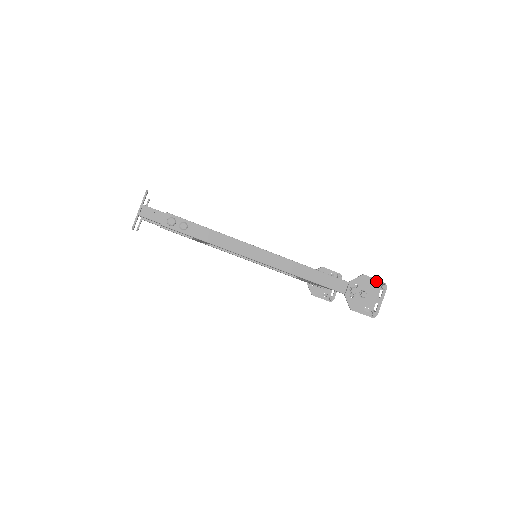
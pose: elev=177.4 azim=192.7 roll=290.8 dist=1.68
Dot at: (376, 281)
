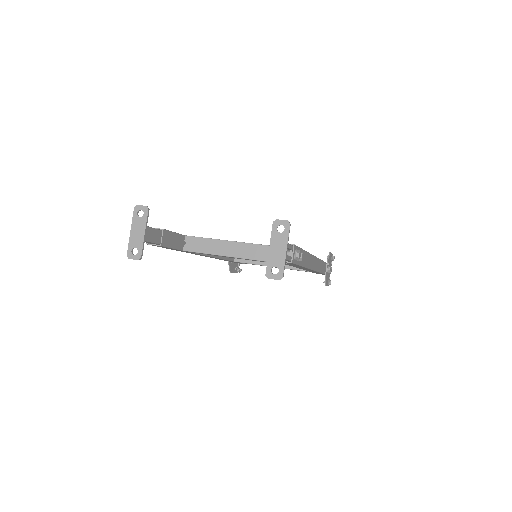
Dot at: (331, 255)
